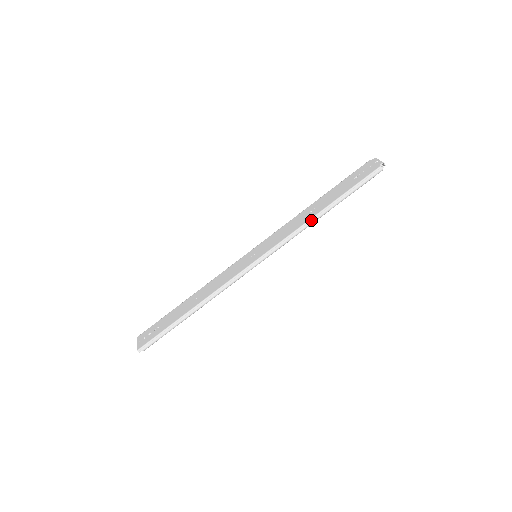
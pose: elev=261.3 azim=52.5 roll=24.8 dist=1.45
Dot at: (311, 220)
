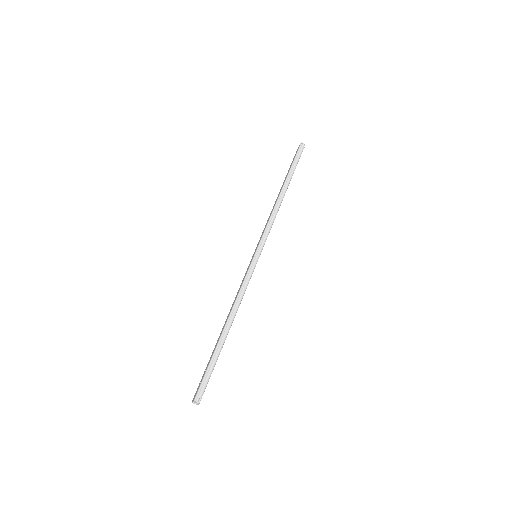
Dot at: (278, 201)
